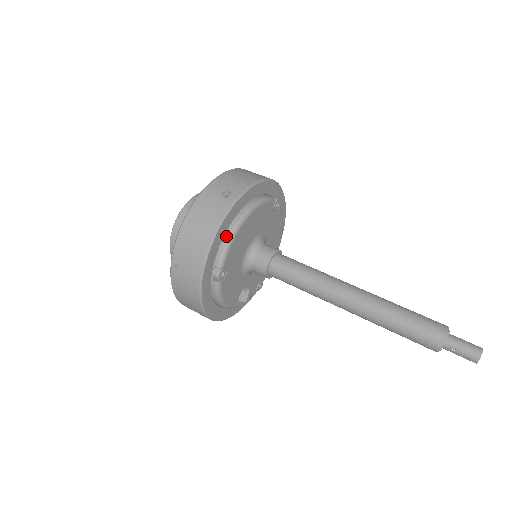
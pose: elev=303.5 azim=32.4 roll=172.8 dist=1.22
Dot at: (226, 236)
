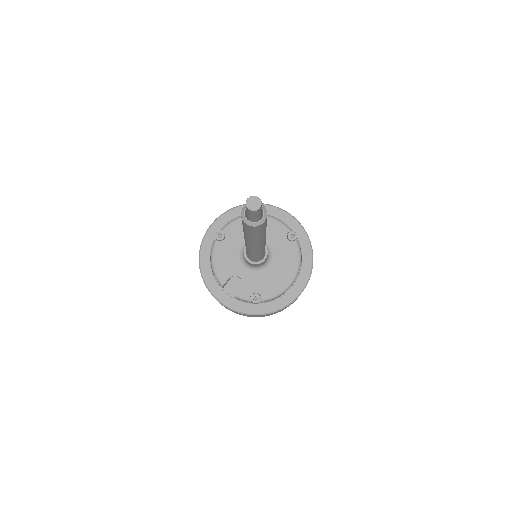
Dot at: (237, 218)
